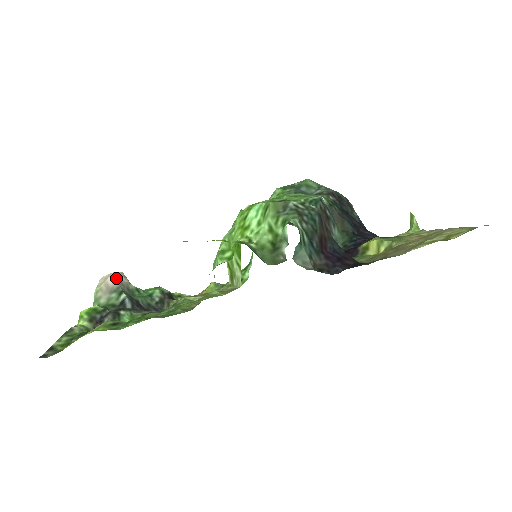
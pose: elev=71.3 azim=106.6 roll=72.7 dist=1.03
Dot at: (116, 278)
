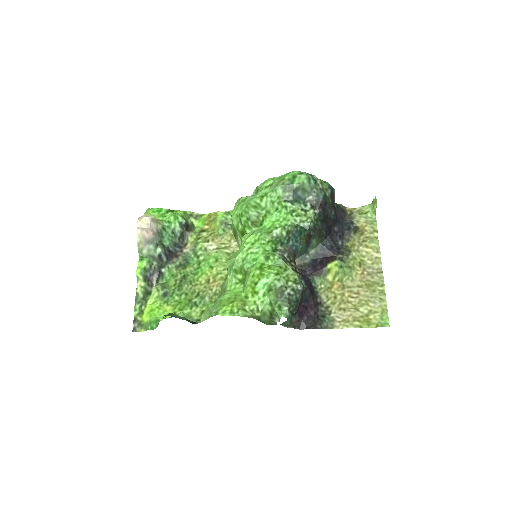
Dot at: (149, 229)
